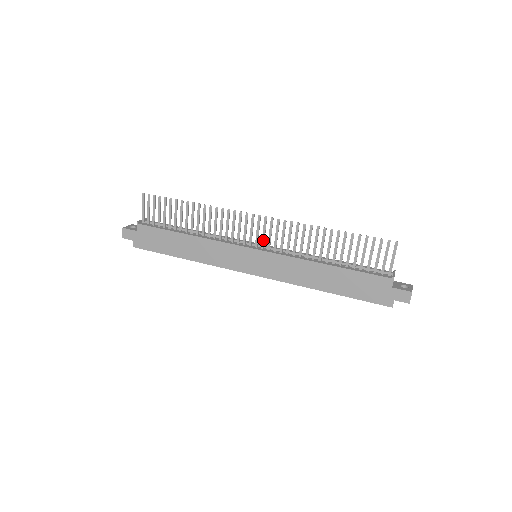
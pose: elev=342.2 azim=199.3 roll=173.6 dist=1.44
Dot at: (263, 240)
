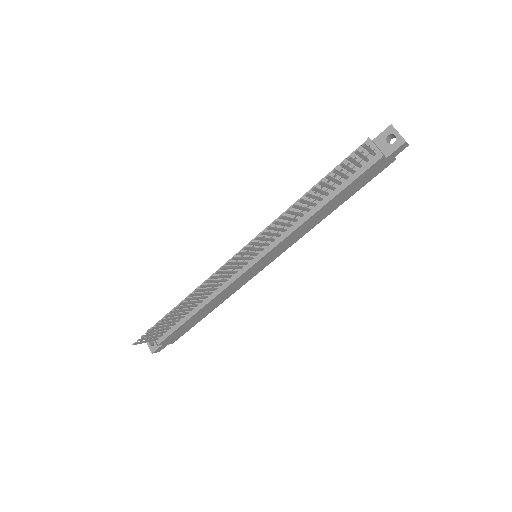
Dot at: (253, 255)
